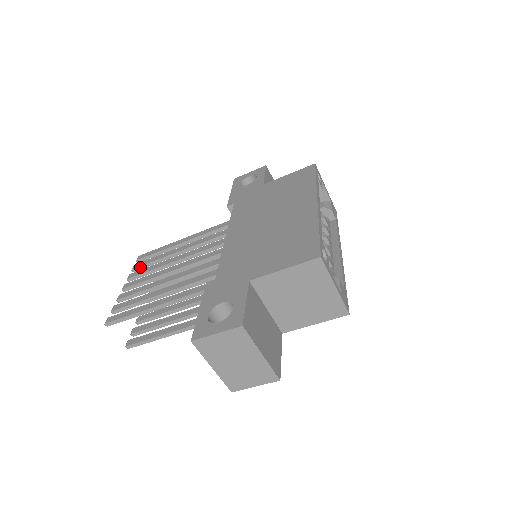
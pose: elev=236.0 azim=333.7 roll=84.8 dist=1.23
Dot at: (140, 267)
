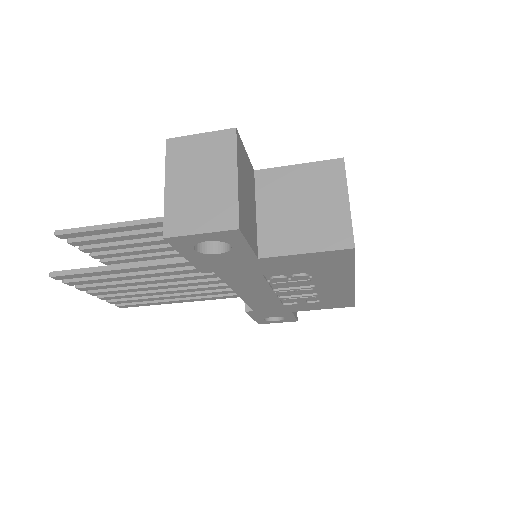
Dot at: (121, 263)
